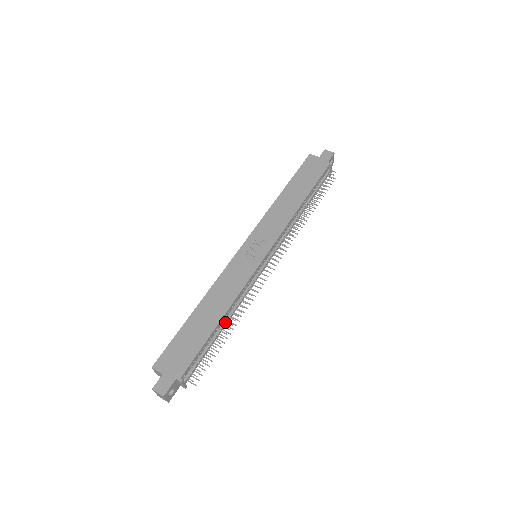
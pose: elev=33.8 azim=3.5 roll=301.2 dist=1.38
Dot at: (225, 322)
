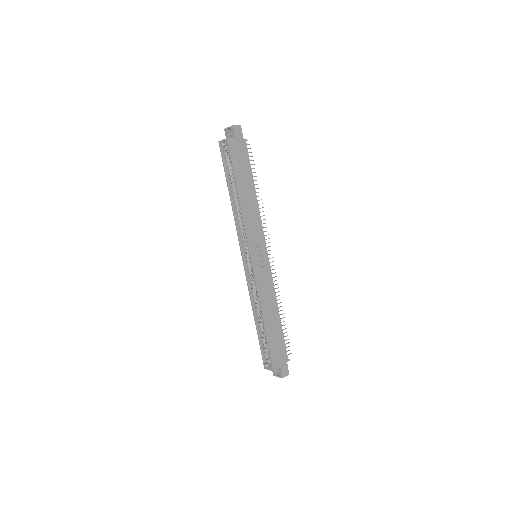
Dot at: occluded
